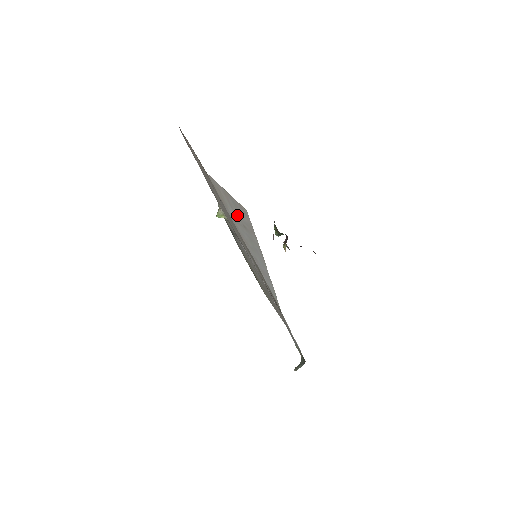
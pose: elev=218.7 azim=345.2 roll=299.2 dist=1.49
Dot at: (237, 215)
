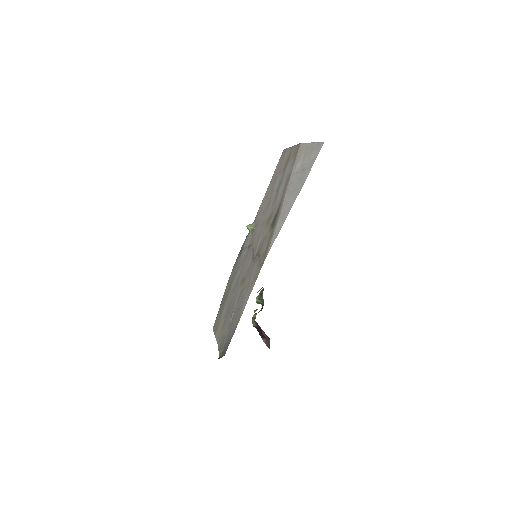
Dot at: (304, 162)
